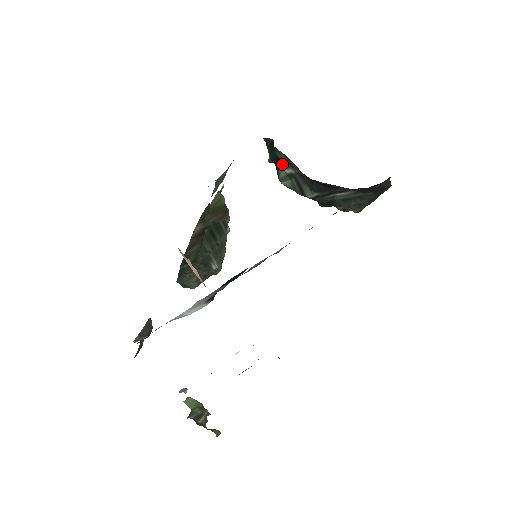
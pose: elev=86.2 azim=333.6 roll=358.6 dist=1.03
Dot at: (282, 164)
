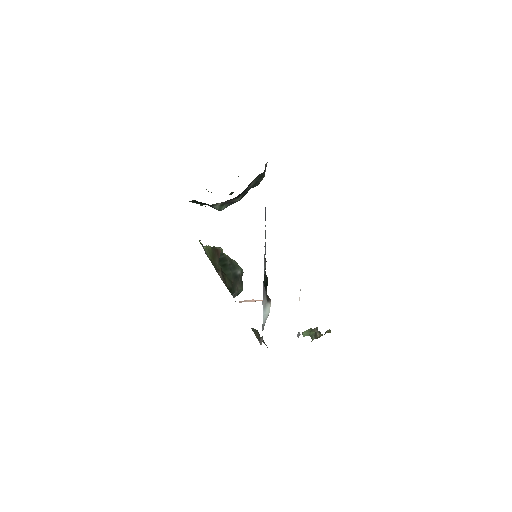
Dot at: (213, 205)
